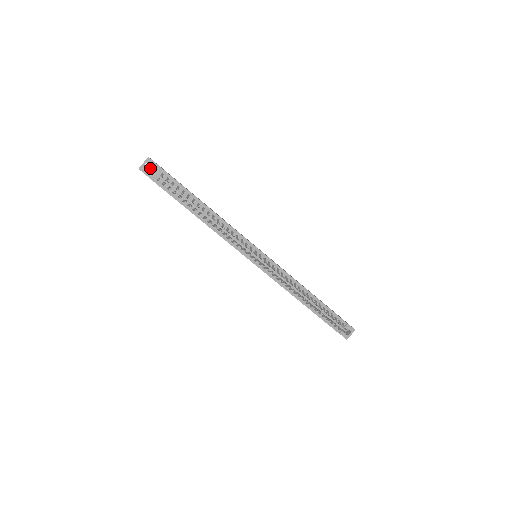
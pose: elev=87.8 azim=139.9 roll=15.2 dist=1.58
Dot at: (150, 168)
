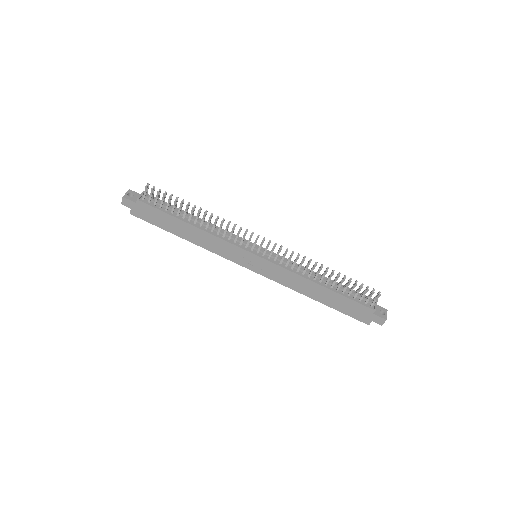
Dot at: (133, 196)
